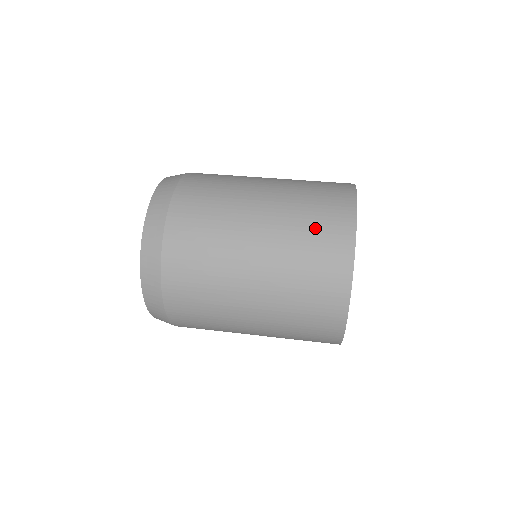
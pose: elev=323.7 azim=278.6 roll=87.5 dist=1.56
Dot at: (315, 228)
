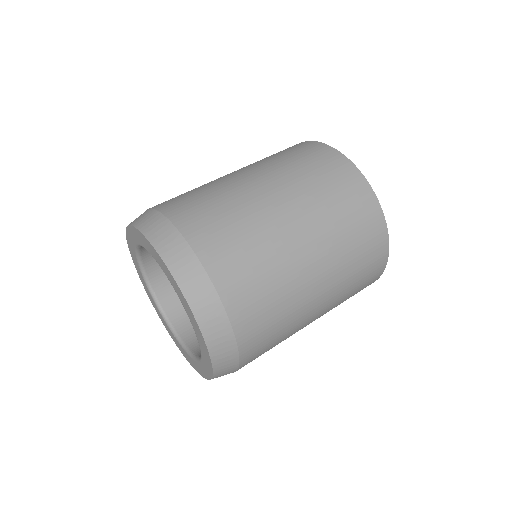
Dot at: (348, 215)
